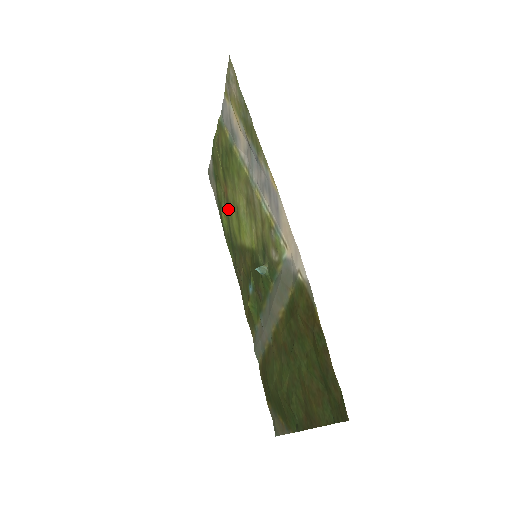
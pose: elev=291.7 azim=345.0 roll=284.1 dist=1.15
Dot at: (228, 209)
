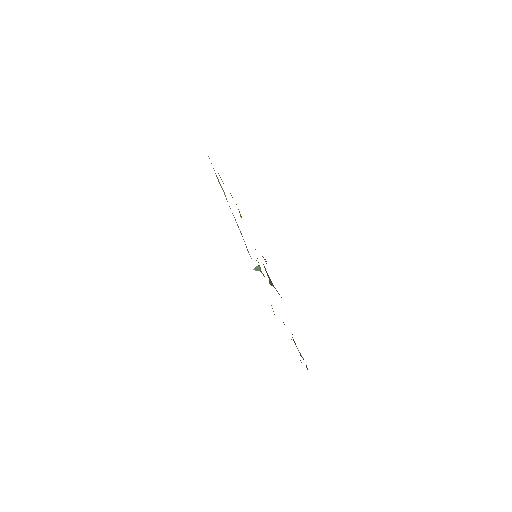
Dot at: occluded
